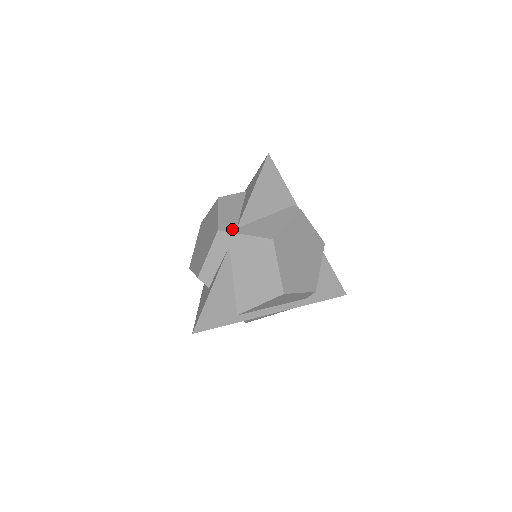
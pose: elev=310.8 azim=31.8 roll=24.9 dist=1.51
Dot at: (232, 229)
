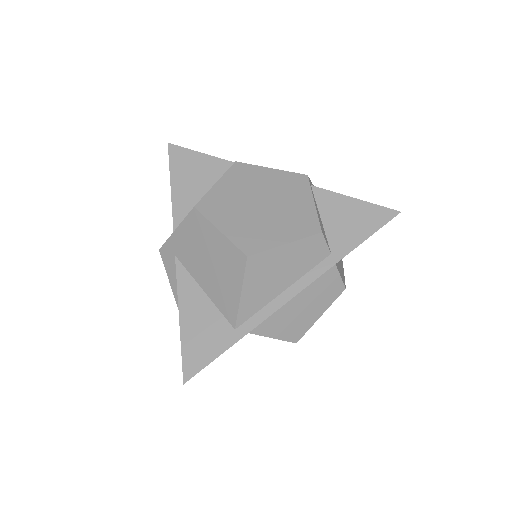
Dot at: occluded
